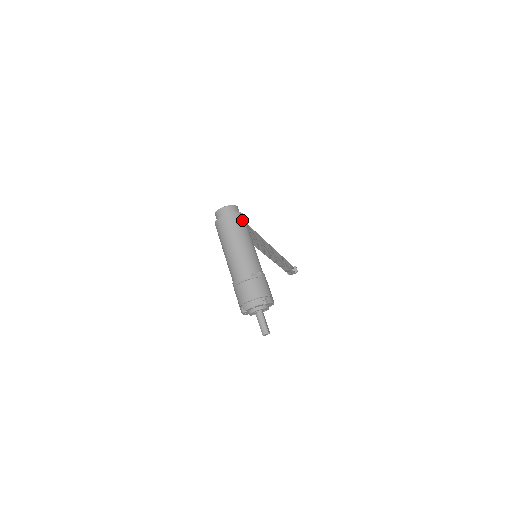
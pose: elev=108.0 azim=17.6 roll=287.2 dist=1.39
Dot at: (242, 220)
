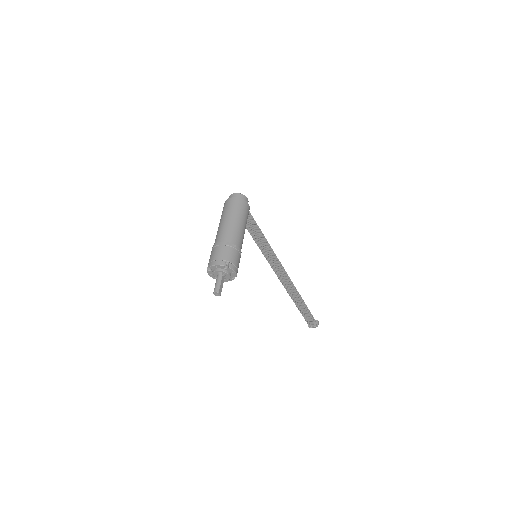
Dot at: (244, 206)
